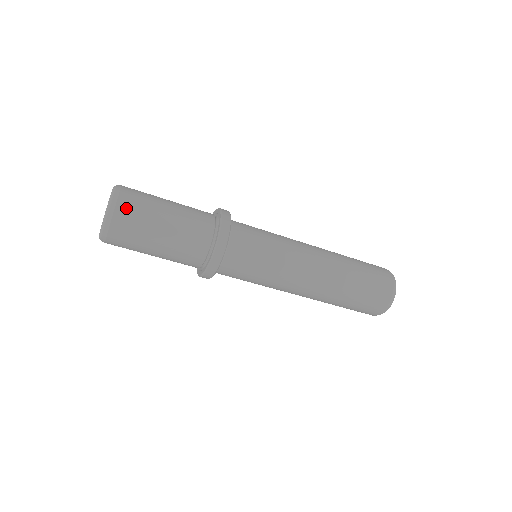
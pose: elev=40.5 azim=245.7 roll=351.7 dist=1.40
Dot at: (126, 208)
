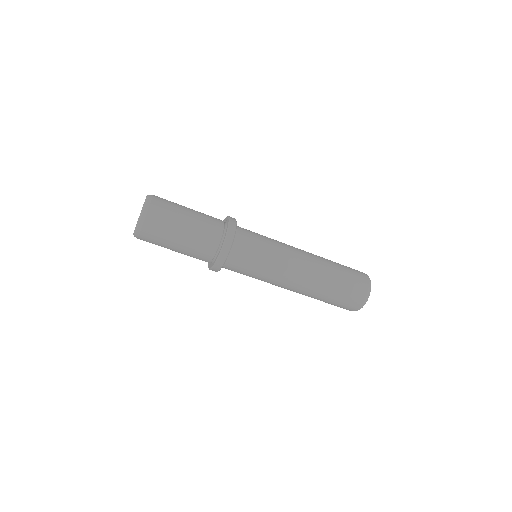
Dot at: (157, 208)
